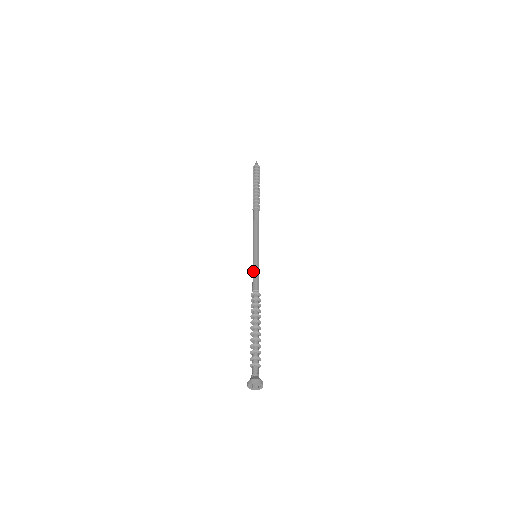
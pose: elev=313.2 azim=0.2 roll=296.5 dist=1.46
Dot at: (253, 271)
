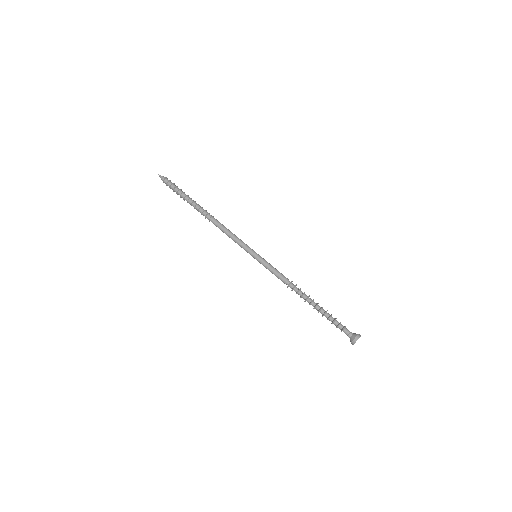
Dot at: occluded
